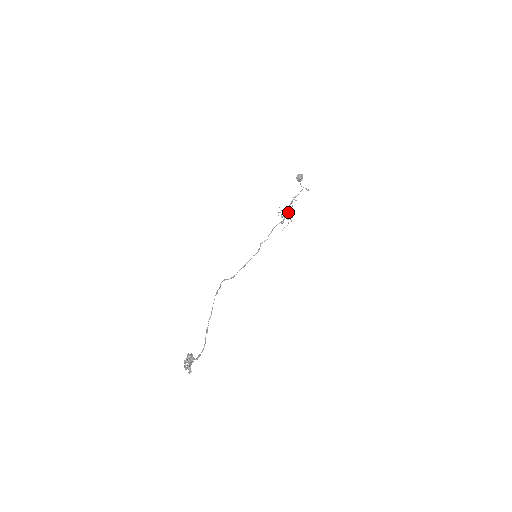
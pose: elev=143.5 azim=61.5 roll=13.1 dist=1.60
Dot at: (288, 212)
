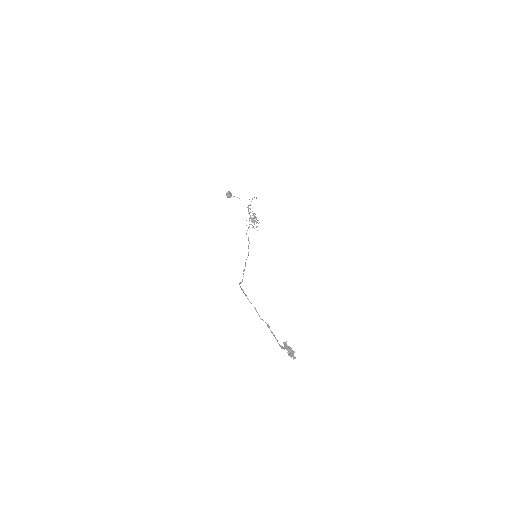
Dot at: (252, 218)
